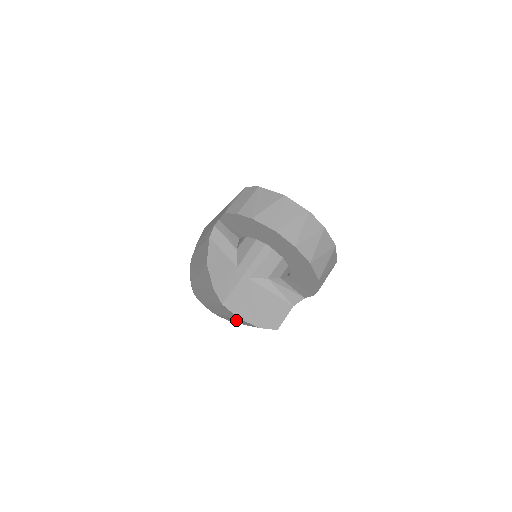
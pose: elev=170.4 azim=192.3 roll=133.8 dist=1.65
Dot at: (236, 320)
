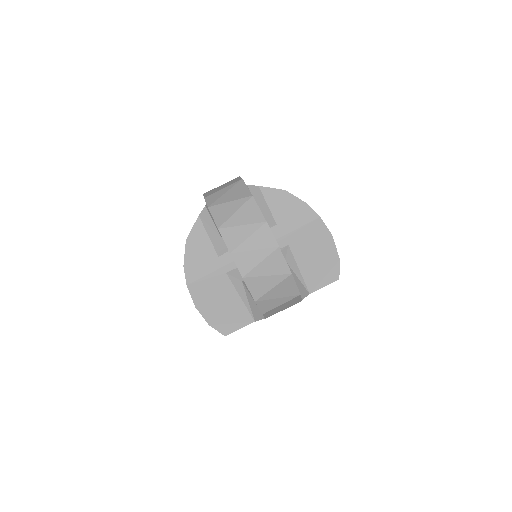
Dot at: occluded
